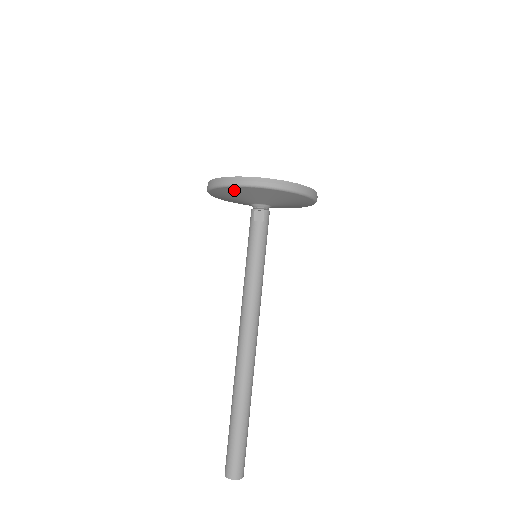
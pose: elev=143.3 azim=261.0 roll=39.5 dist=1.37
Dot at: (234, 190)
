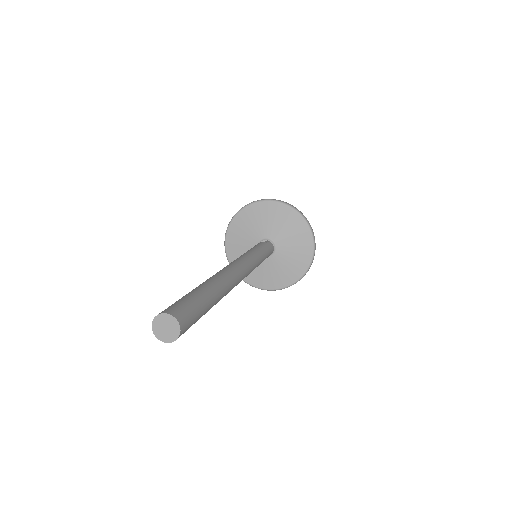
Dot at: (247, 214)
